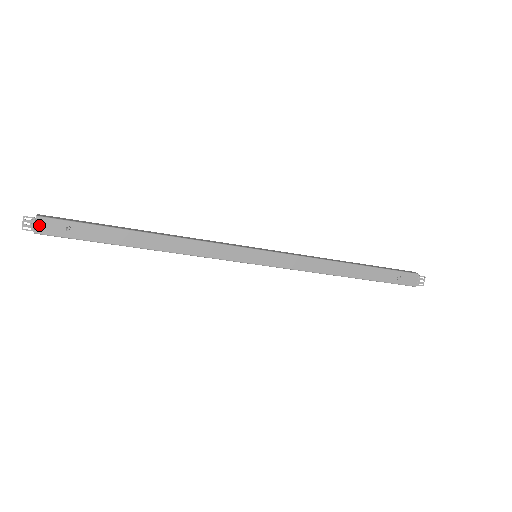
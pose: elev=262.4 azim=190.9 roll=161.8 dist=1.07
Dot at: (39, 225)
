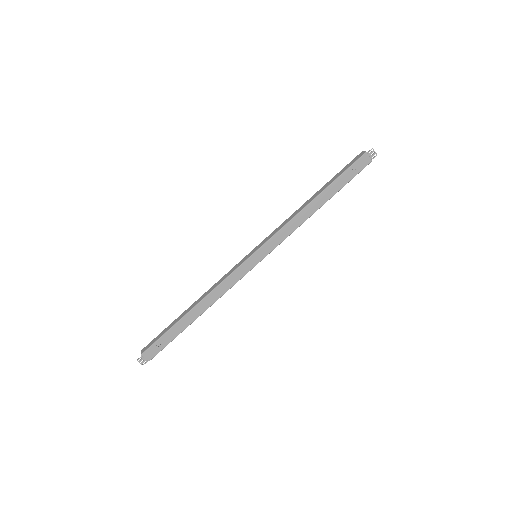
Dot at: (146, 357)
